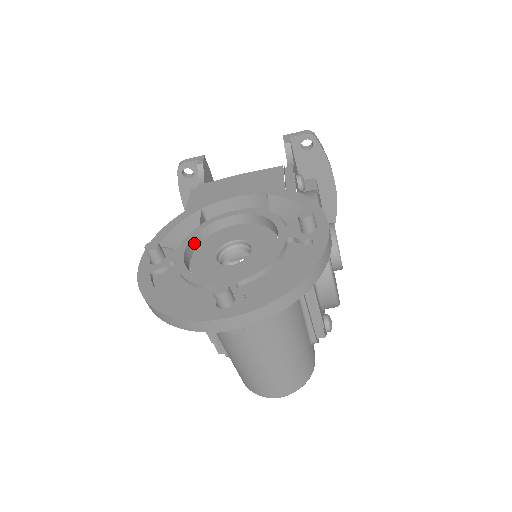
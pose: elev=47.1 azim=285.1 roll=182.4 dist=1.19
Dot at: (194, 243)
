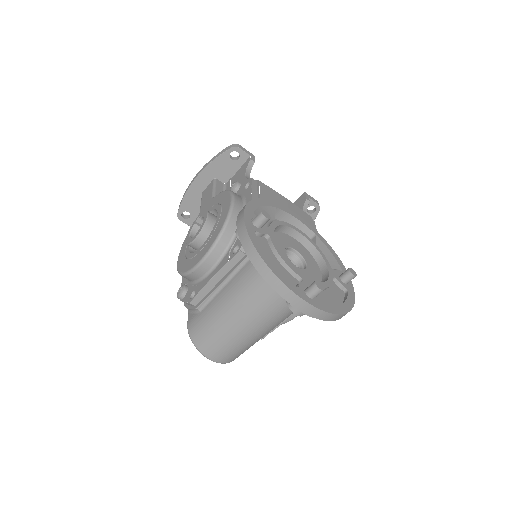
Dot at: occluded
